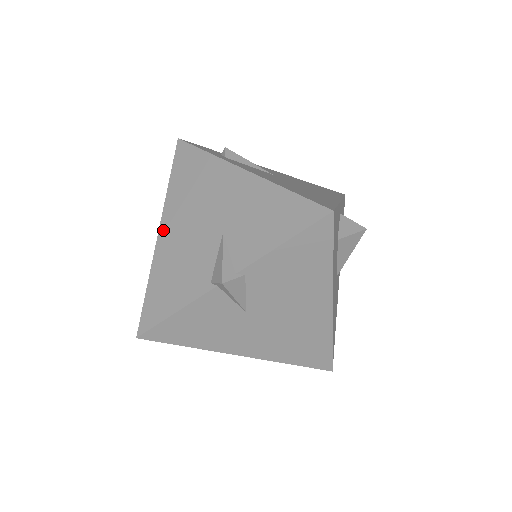
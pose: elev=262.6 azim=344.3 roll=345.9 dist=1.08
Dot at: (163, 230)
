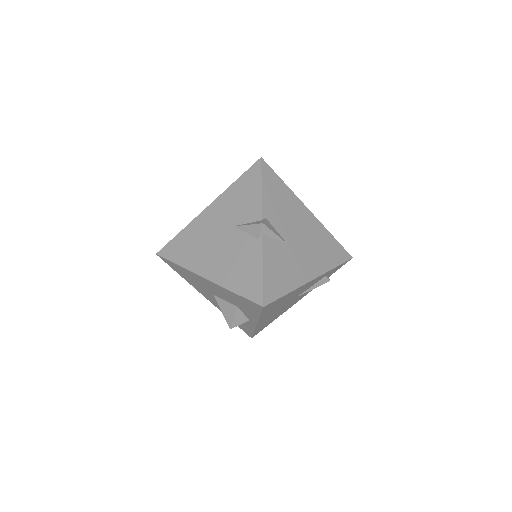
Dot at: (206, 274)
